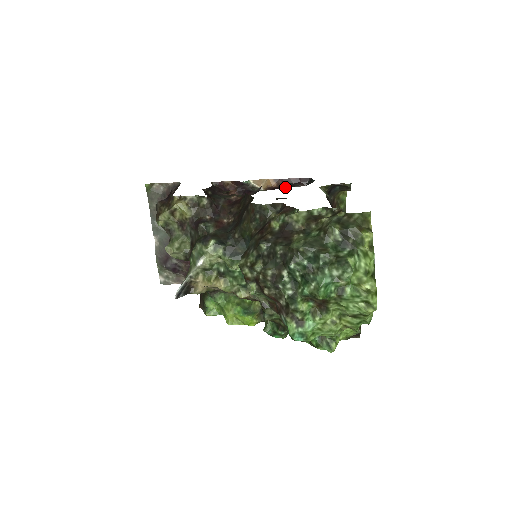
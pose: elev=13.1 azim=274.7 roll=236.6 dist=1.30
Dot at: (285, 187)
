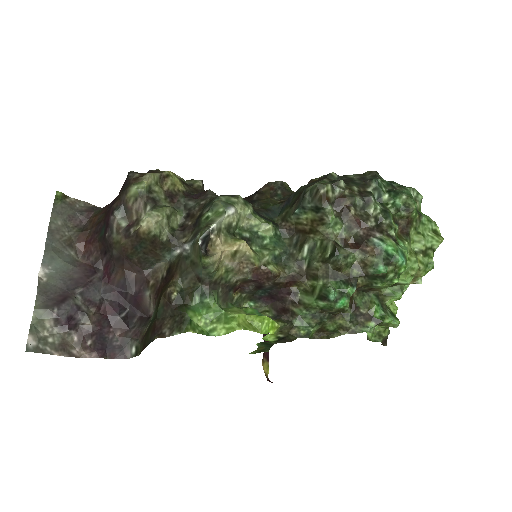
Dot at: occluded
